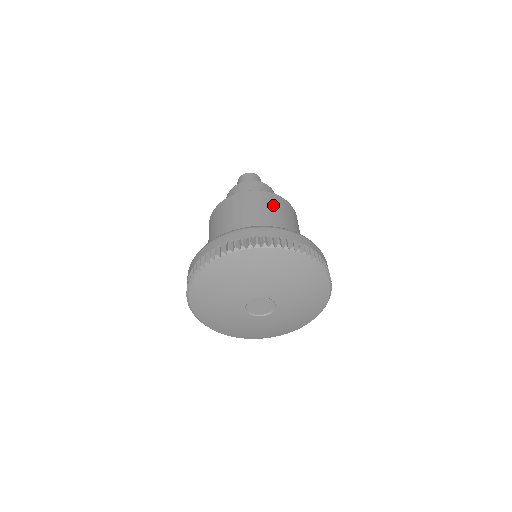
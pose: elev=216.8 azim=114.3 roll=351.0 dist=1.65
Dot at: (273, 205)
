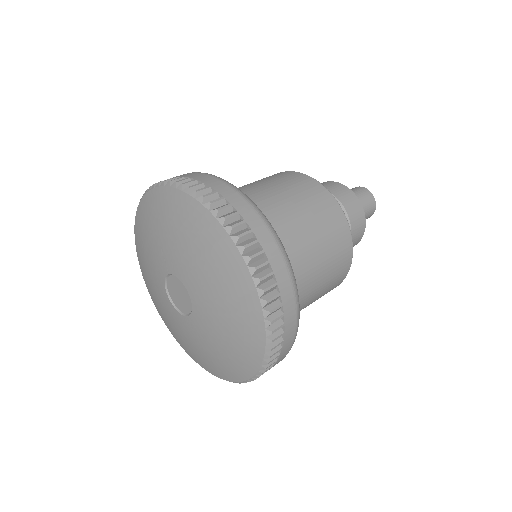
Dot at: (329, 232)
